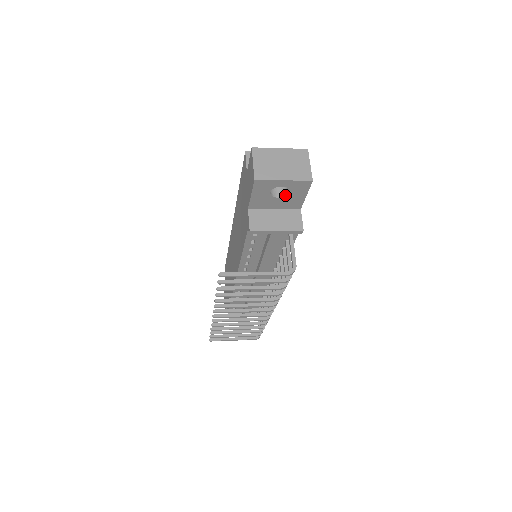
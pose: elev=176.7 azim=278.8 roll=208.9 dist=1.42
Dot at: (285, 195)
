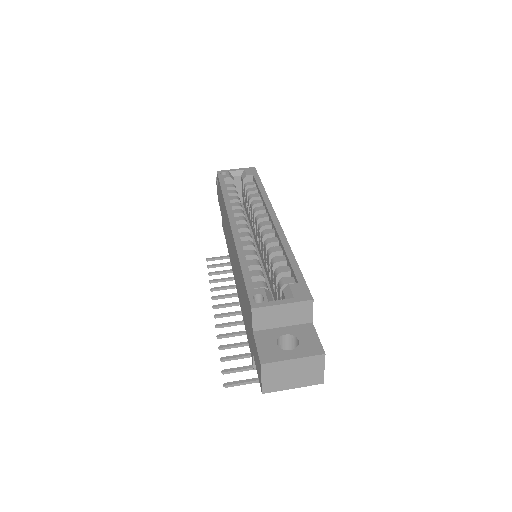
Dot at: occluded
